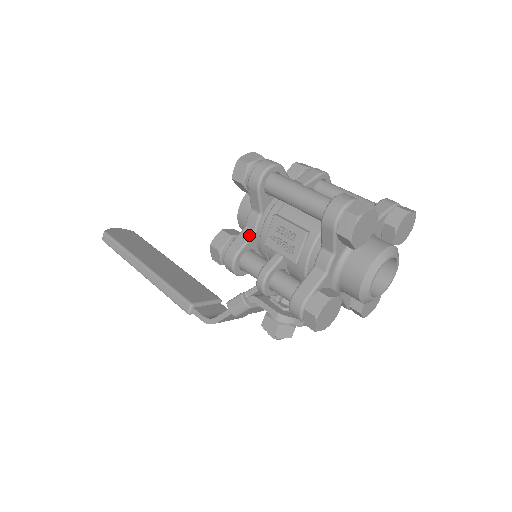
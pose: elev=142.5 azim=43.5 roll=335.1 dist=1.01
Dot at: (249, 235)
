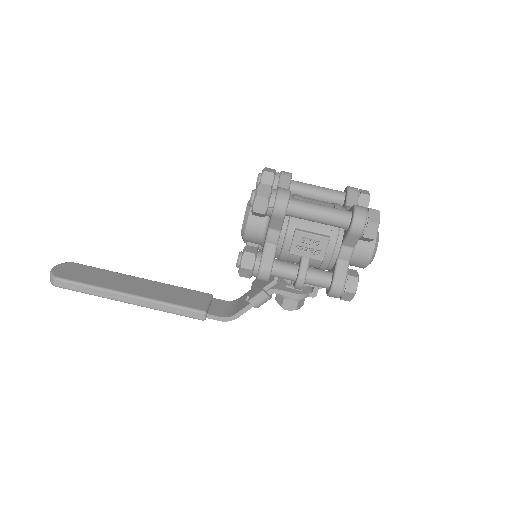
Dot at: (274, 250)
